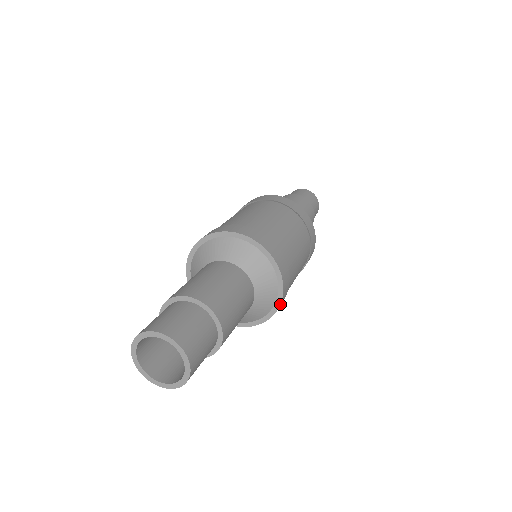
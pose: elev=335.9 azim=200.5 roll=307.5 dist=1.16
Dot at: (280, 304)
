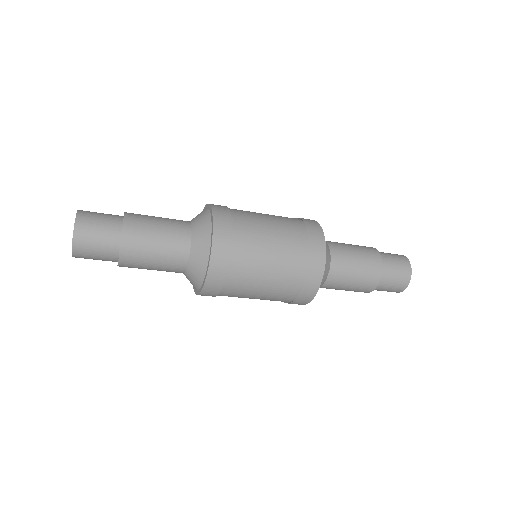
Dot at: (212, 246)
